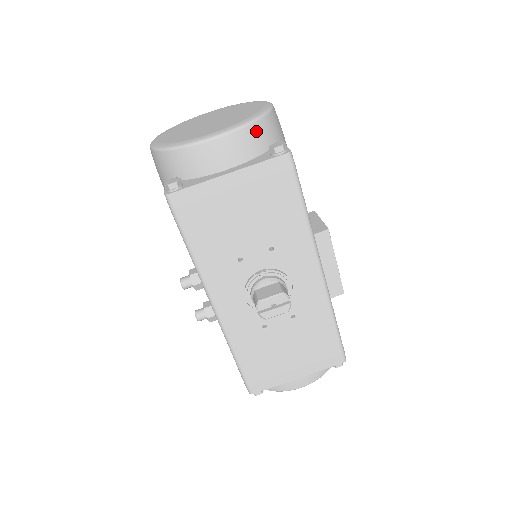
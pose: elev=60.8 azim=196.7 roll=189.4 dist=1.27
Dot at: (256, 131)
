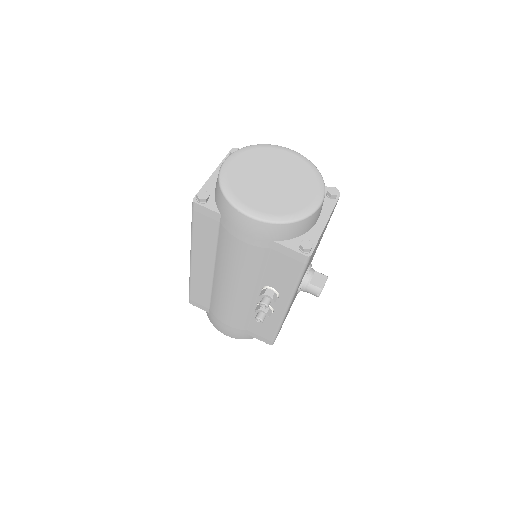
Dot at: occluded
